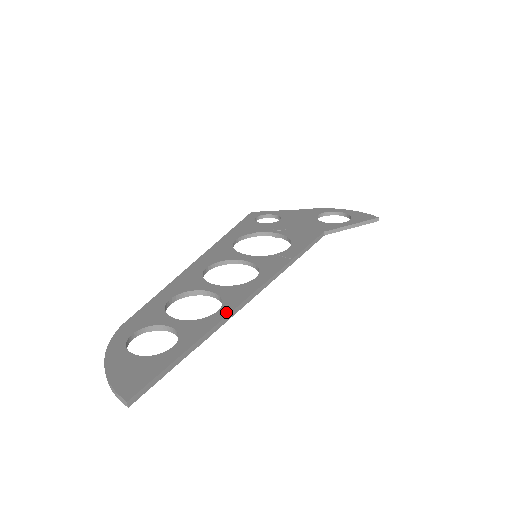
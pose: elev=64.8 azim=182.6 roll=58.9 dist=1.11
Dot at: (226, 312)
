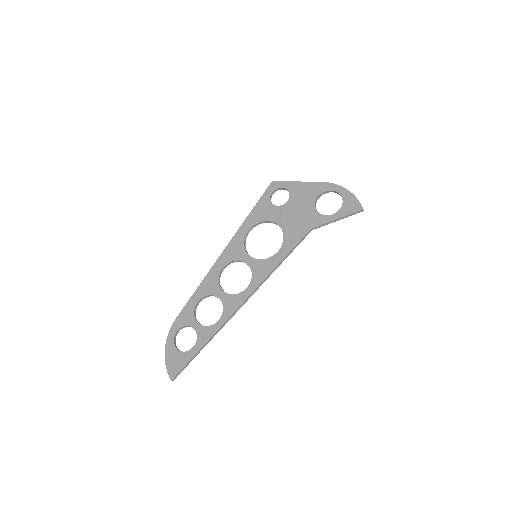
Dot at: (222, 323)
